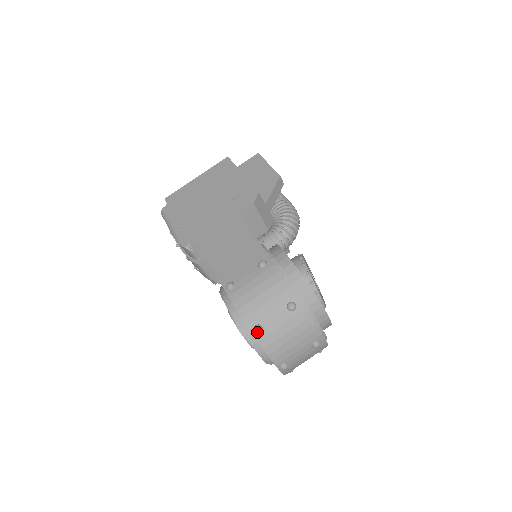
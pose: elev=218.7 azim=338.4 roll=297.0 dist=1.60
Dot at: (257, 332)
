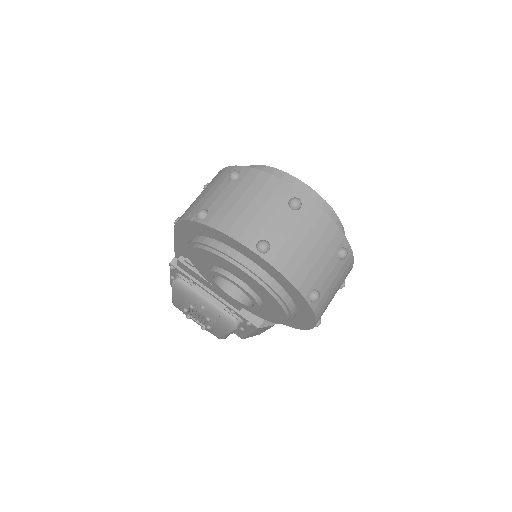
Dot at: (199, 214)
